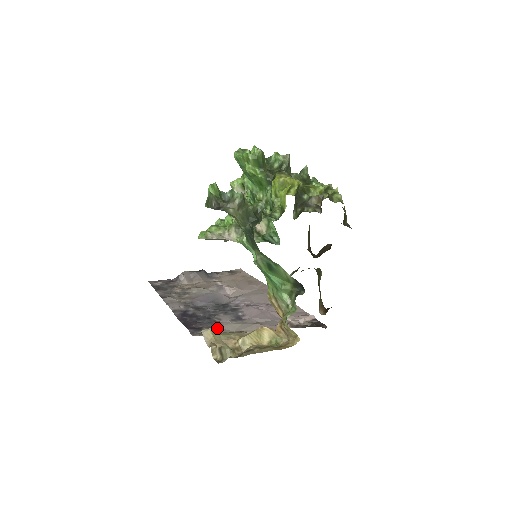
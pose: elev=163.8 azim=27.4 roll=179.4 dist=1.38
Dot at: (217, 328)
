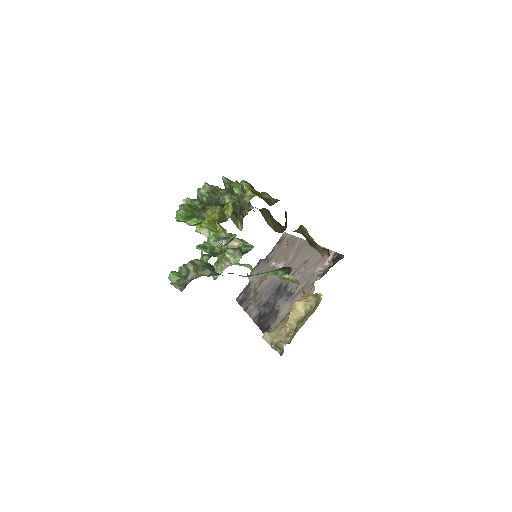
Dot at: (277, 319)
